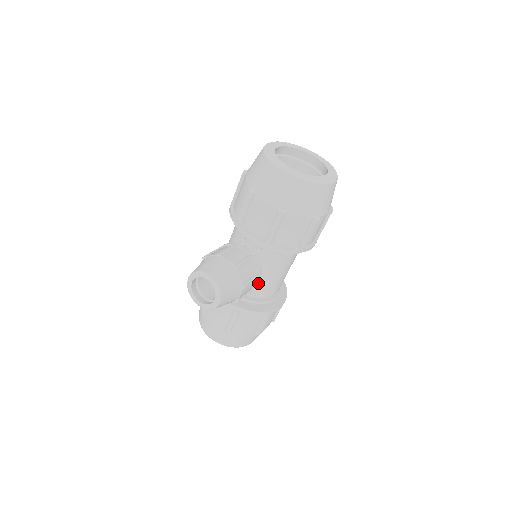
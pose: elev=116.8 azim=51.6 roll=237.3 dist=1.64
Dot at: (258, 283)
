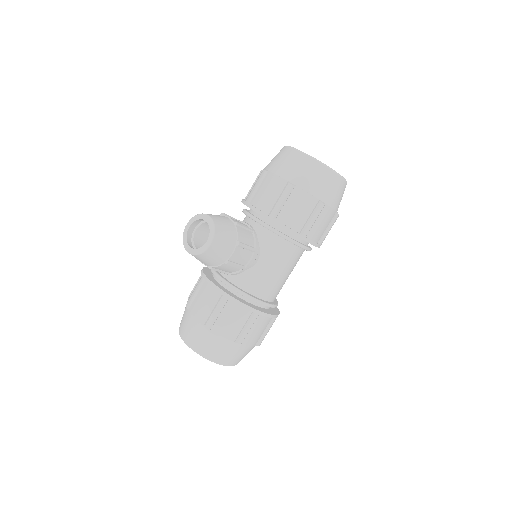
Dot at: (253, 260)
